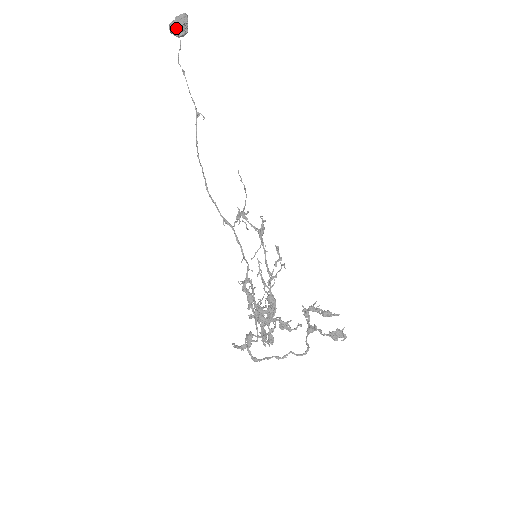
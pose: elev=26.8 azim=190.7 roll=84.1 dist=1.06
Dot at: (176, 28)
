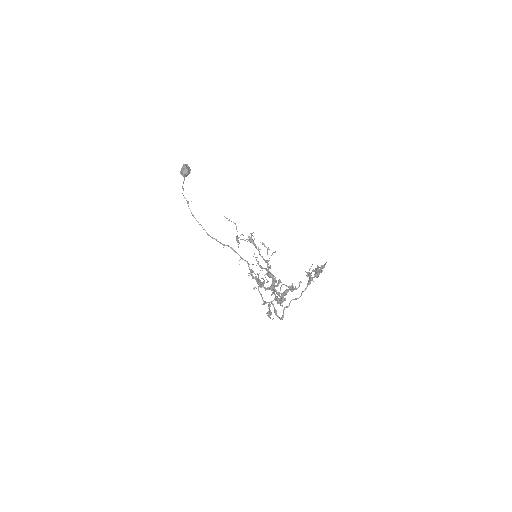
Dot at: (181, 173)
